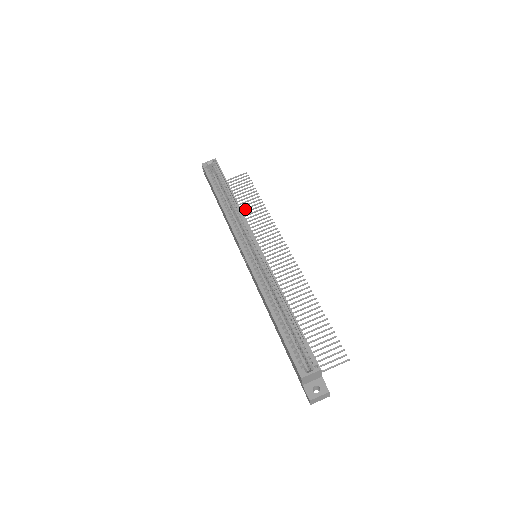
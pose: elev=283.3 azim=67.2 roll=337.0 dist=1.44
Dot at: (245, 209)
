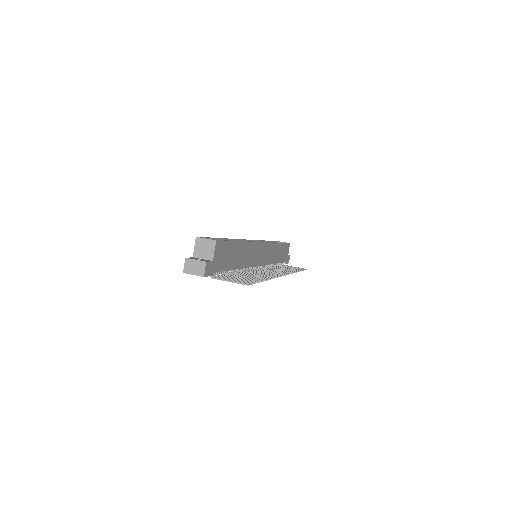
Dot at: (282, 268)
